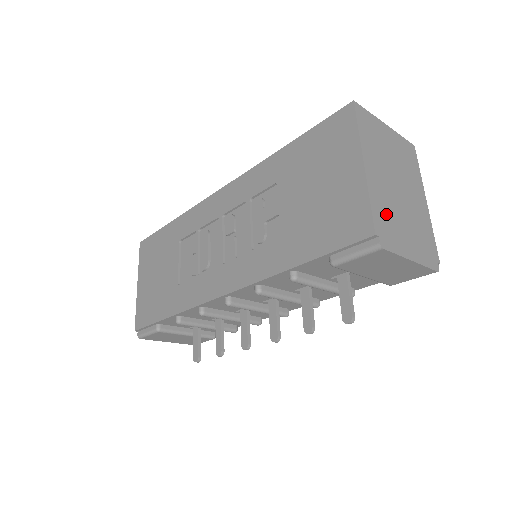
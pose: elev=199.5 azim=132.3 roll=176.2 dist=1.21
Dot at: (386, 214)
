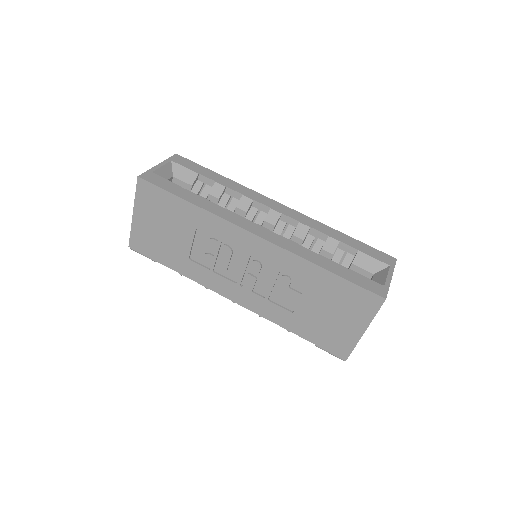
Dot at: occluded
